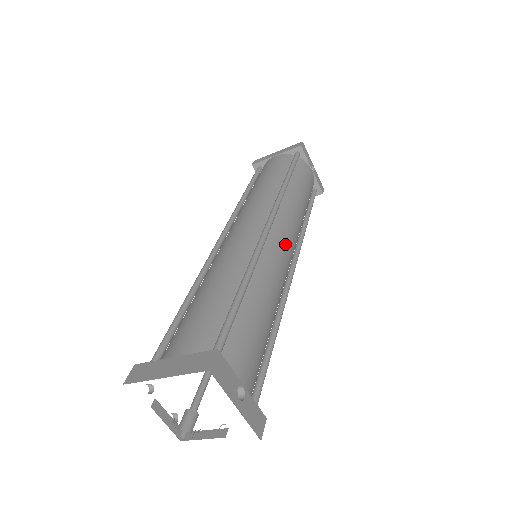
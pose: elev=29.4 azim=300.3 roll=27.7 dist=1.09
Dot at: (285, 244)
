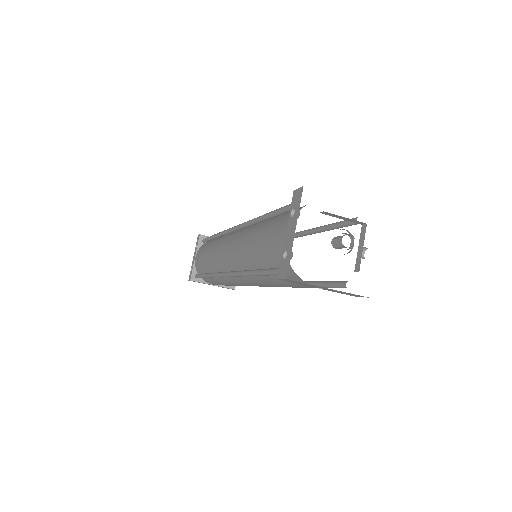
Dot at: occluded
